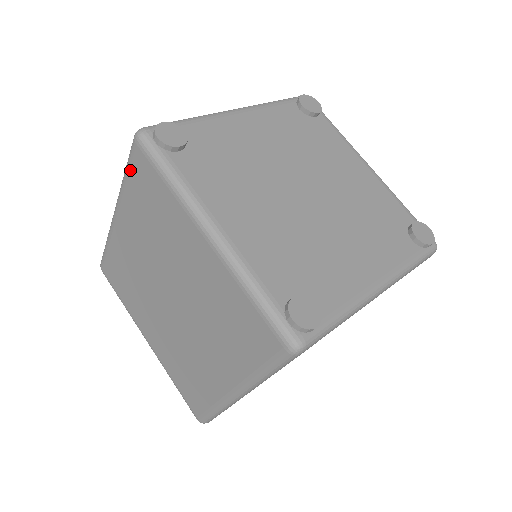
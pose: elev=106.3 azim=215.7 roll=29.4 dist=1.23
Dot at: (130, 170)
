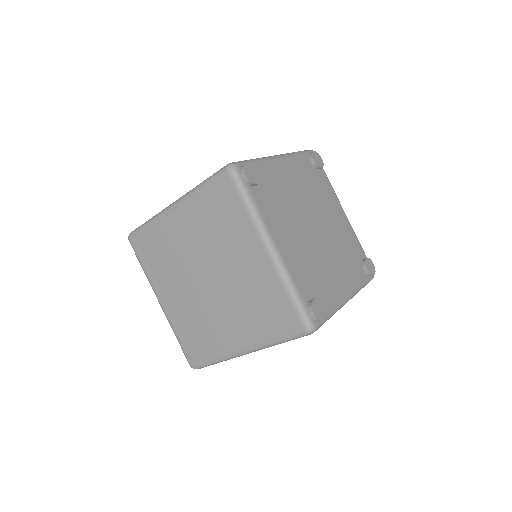
Dot at: (210, 186)
